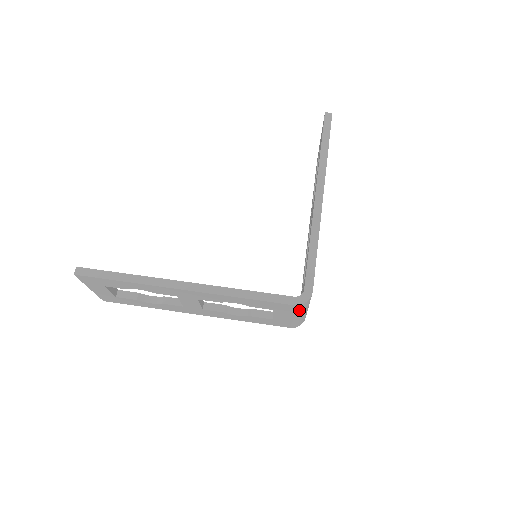
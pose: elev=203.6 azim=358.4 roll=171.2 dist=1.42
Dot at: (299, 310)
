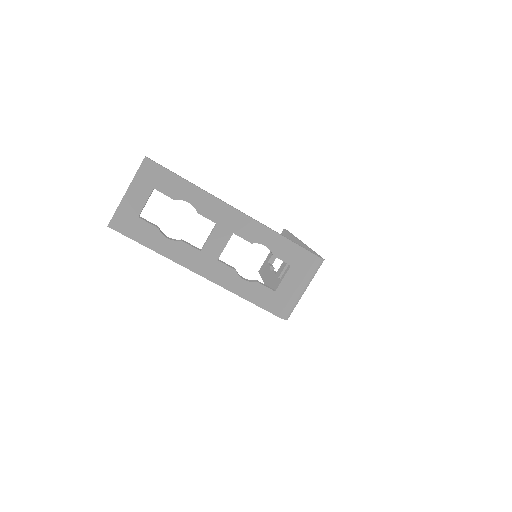
Dot at: (312, 271)
